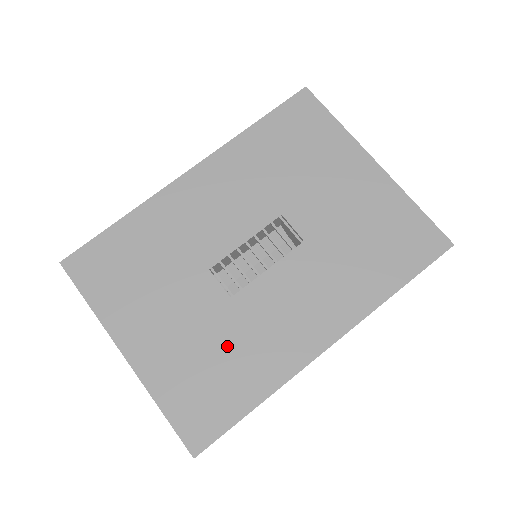
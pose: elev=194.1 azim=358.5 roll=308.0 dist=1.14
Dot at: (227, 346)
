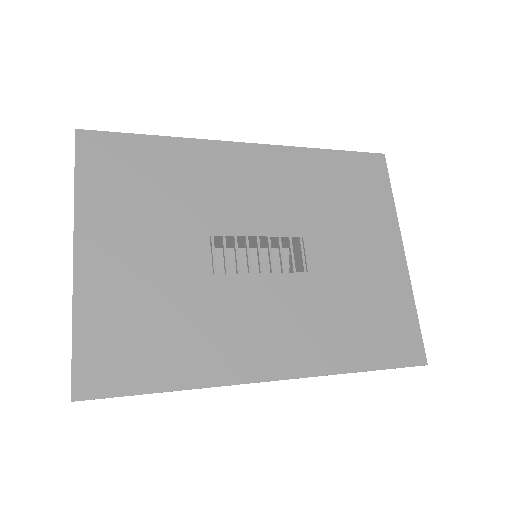
Dot at: (180, 315)
